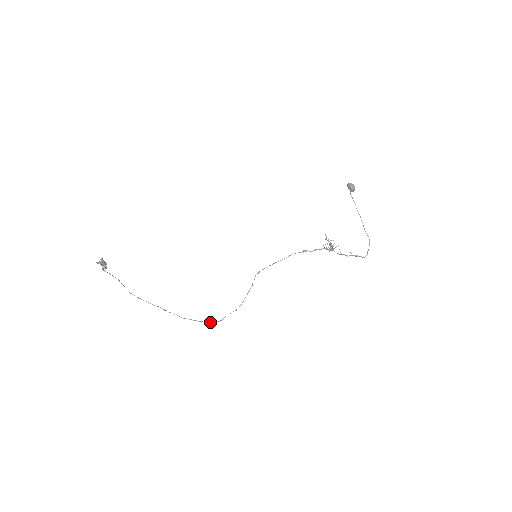
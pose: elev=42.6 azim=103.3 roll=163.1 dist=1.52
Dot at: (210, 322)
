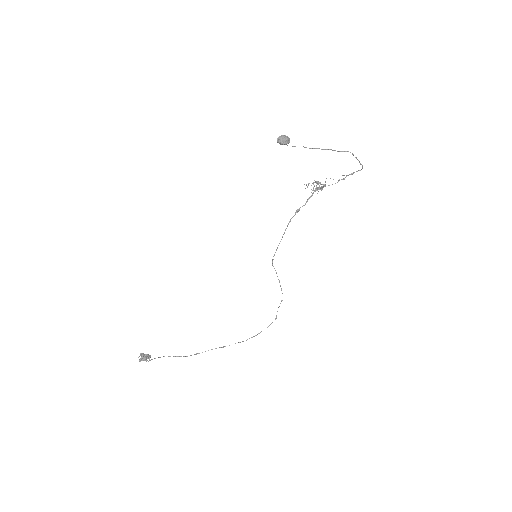
Dot at: occluded
